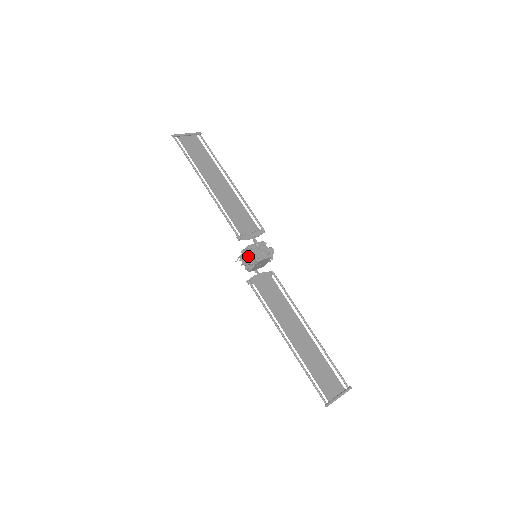
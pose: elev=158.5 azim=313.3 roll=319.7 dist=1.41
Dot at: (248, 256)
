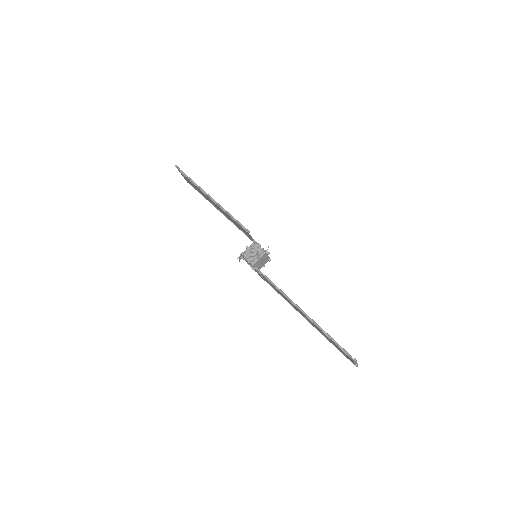
Dot at: (257, 247)
